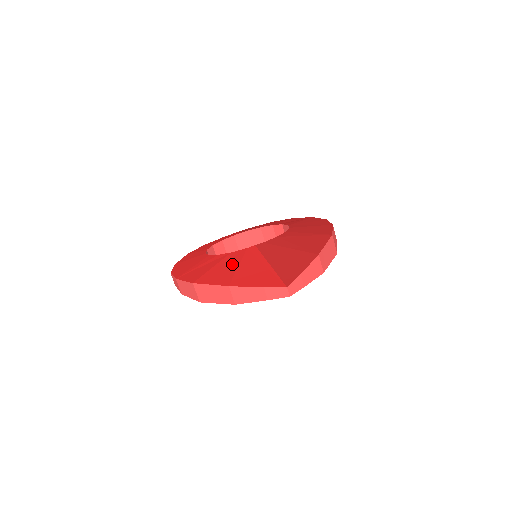
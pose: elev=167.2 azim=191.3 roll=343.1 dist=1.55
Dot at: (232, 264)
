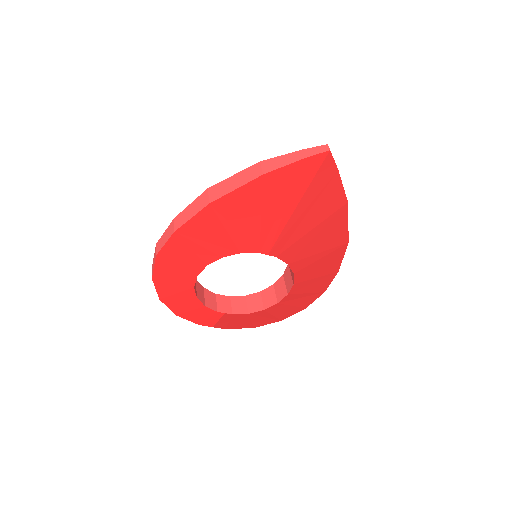
Dot at: occluded
